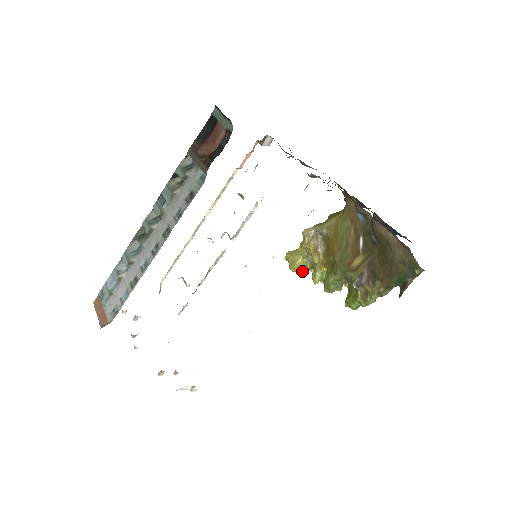
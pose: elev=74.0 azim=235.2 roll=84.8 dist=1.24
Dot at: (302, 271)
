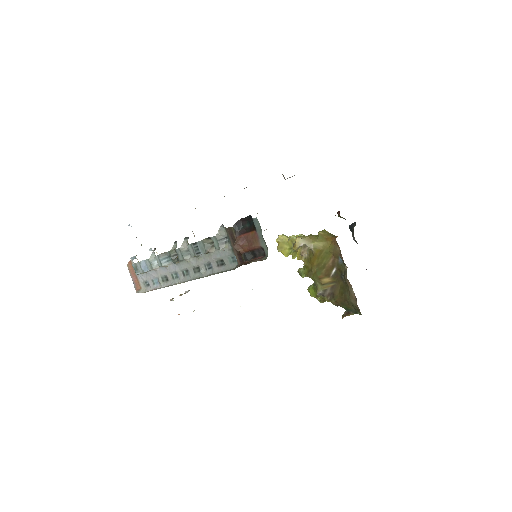
Dot at: occluded
